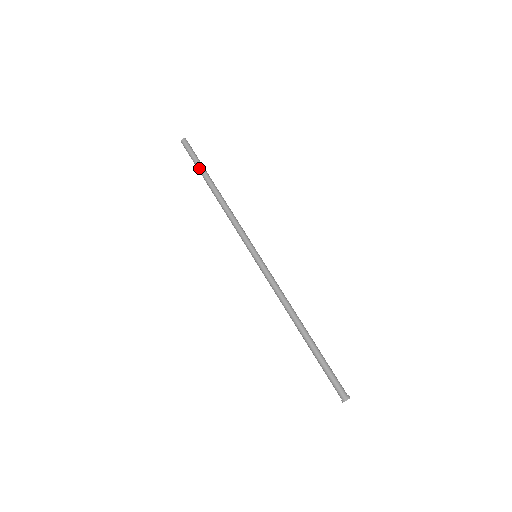
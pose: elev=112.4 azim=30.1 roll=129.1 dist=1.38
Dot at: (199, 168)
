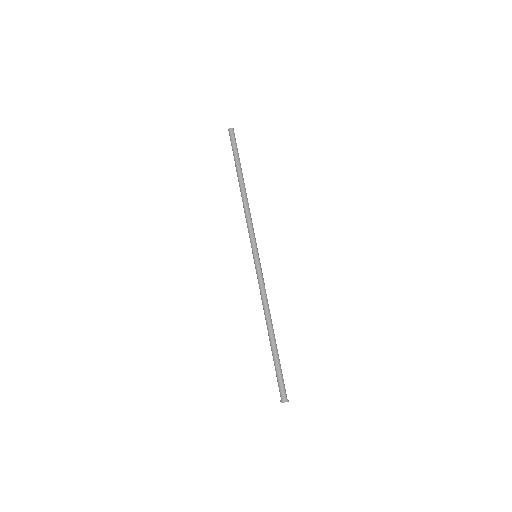
Dot at: occluded
